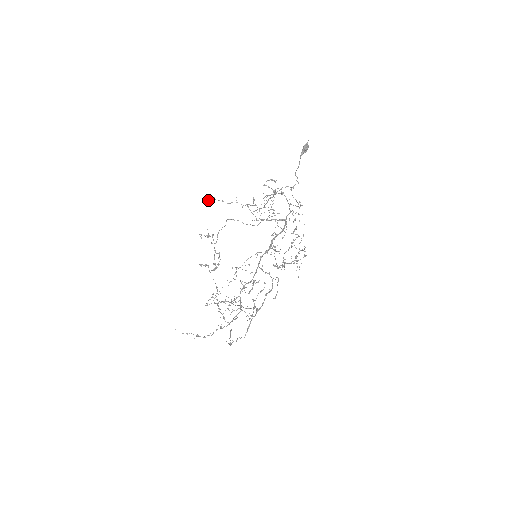
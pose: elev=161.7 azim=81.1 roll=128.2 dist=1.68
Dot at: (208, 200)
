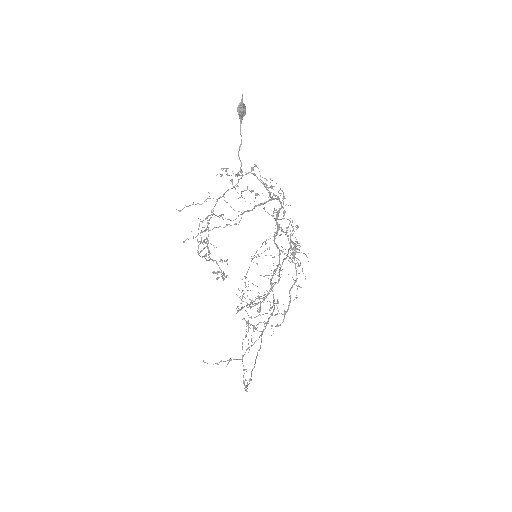
Dot at: (178, 210)
